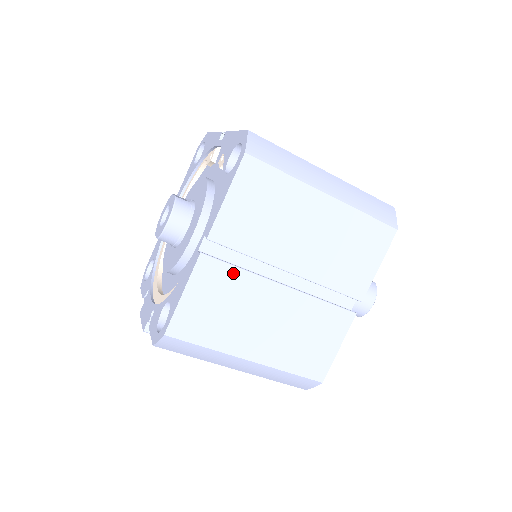
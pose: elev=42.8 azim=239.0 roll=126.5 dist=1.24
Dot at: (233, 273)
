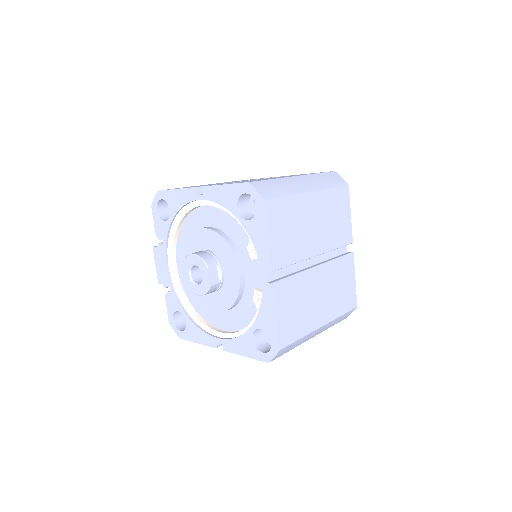
Dot at: occluded
